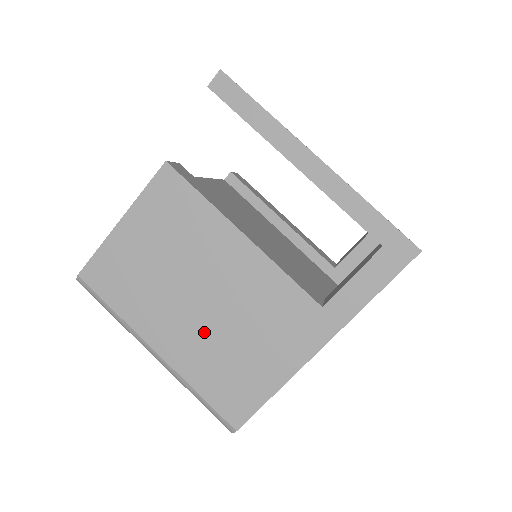
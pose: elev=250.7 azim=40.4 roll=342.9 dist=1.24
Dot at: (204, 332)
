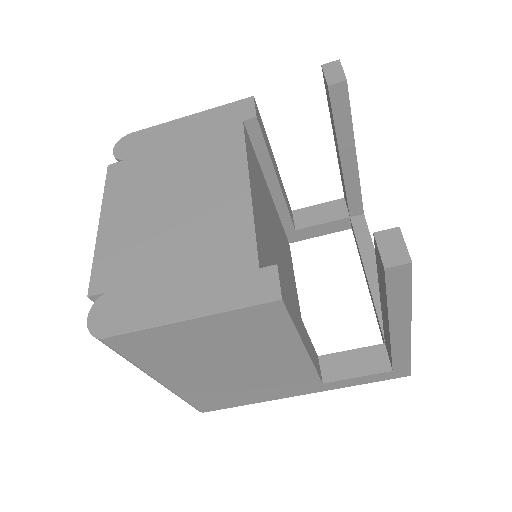
Dot at: (218, 381)
